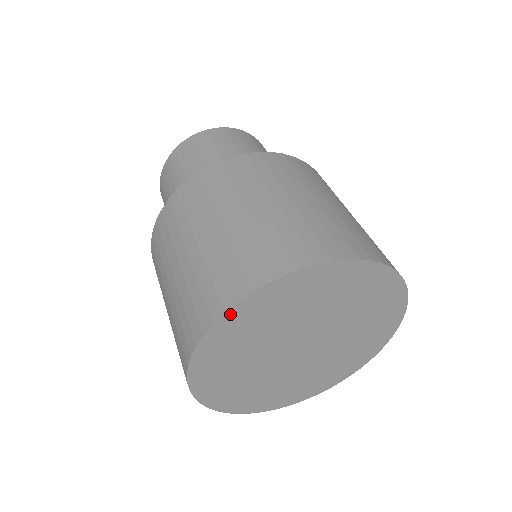
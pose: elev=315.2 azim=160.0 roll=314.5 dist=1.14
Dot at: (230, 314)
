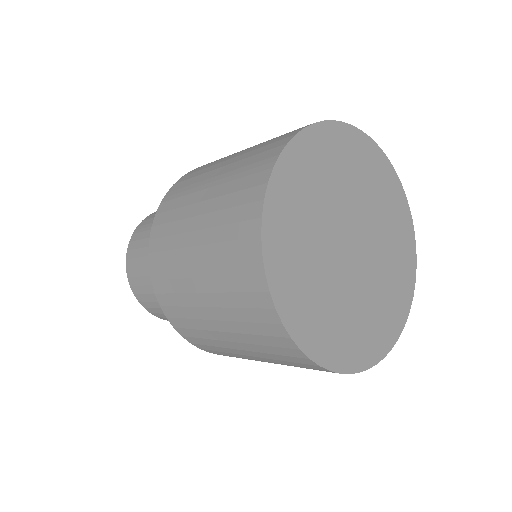
Dot at: (284, 159)
